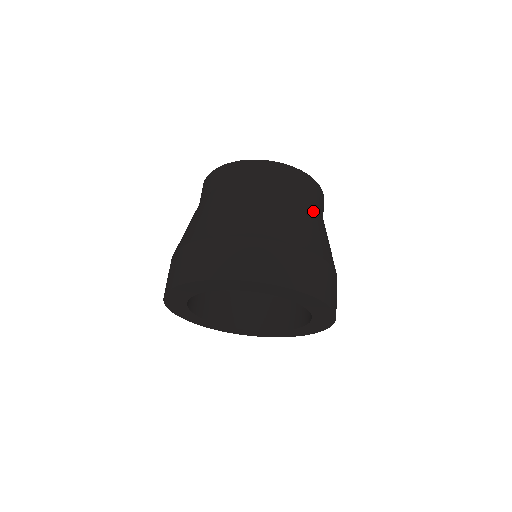
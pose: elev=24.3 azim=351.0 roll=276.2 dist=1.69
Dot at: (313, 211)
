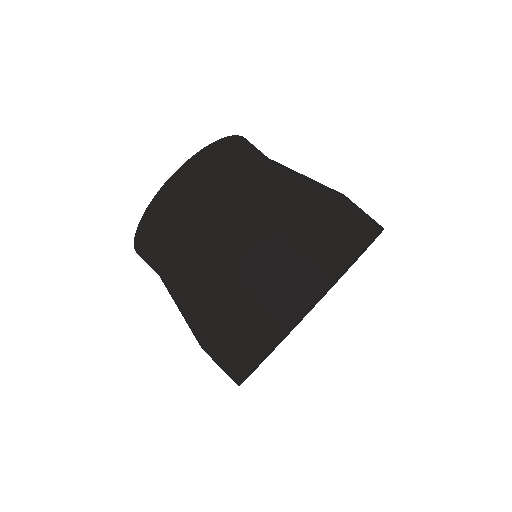
Dot at: occluded
